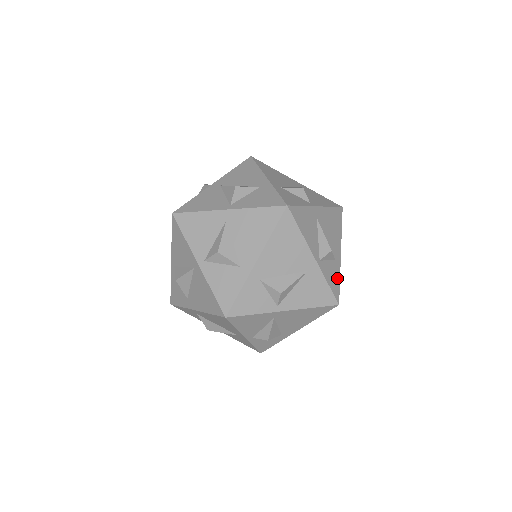
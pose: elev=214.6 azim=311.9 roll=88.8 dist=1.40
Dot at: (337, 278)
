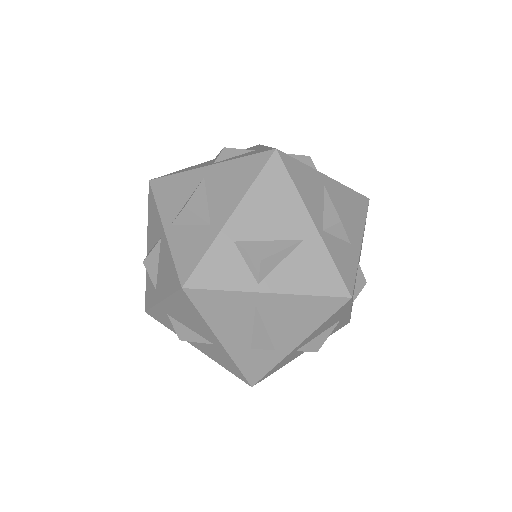
Dot at: occluded
